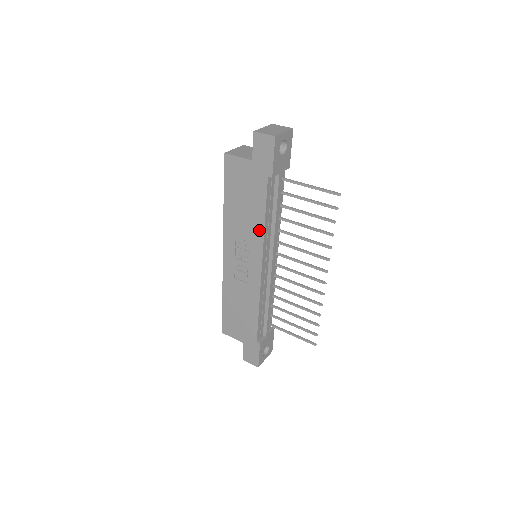
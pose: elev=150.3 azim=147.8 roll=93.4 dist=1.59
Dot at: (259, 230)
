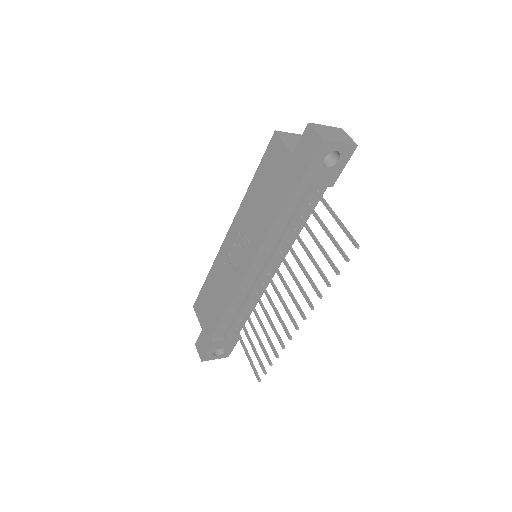
Dot at: (264, 231)
